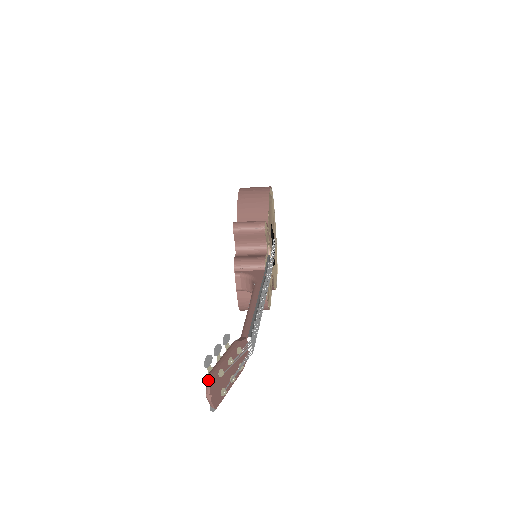
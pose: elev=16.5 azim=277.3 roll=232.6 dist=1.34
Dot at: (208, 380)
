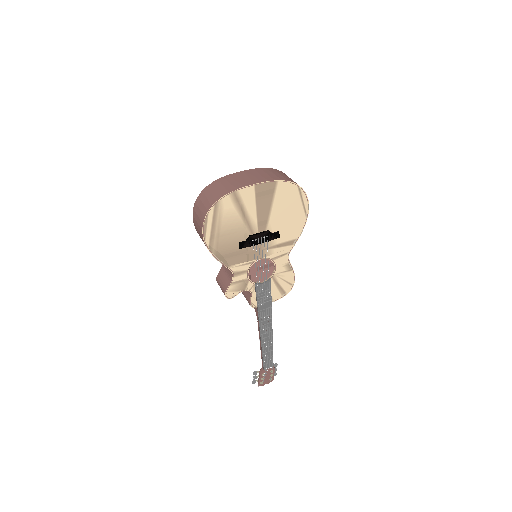
Dot at: (259, 385)
